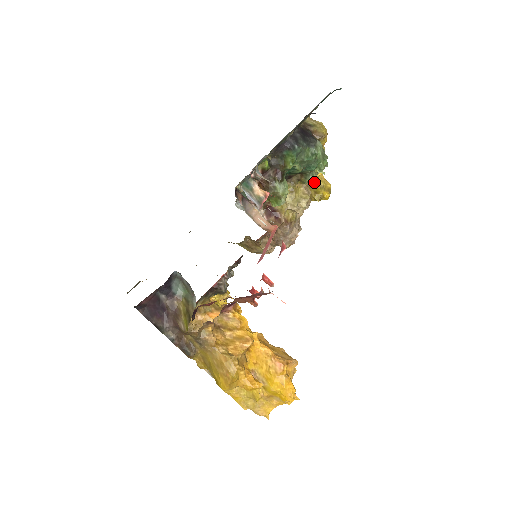
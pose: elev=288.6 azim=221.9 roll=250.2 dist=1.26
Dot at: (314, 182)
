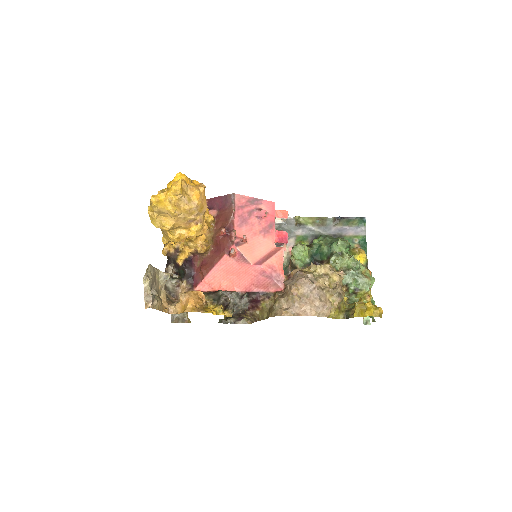
Dot at: occluded
